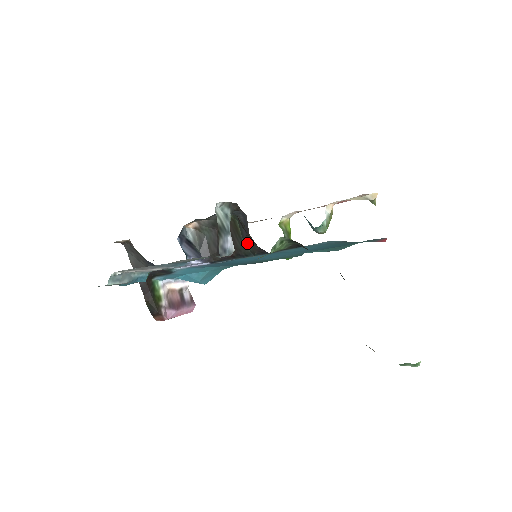
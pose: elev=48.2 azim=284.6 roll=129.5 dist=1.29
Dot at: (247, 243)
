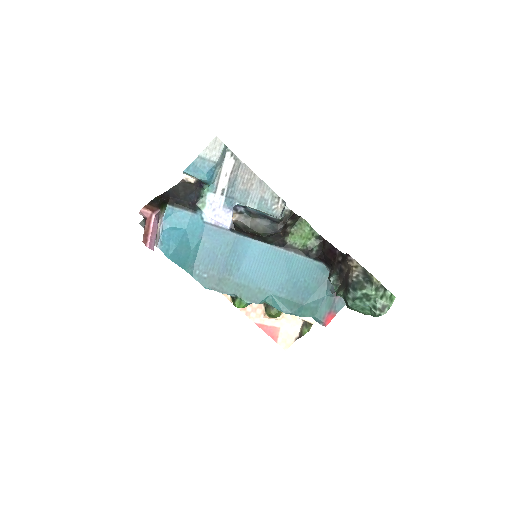
Dot at: (272, 237)
